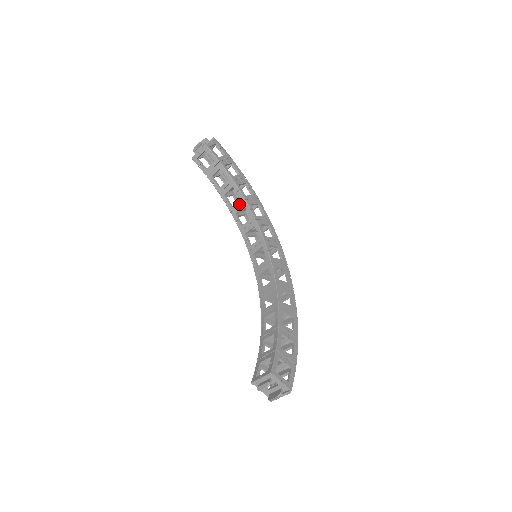
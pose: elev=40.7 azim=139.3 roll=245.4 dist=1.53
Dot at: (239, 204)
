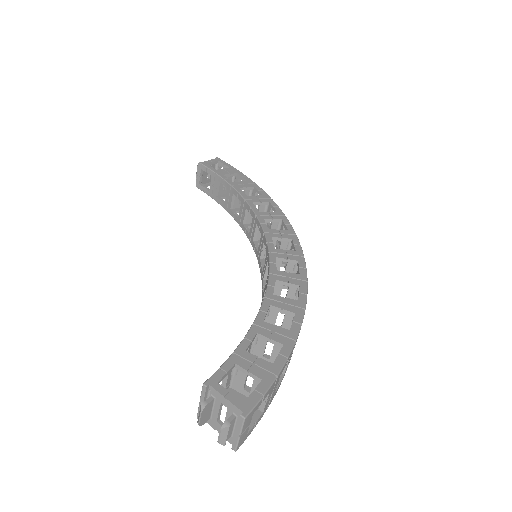
Dot at: (242, 209)
